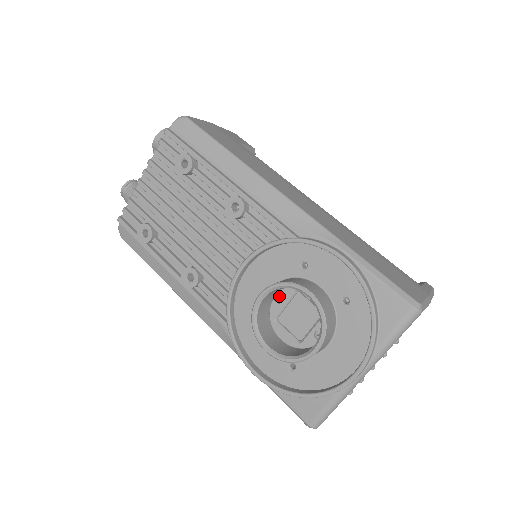
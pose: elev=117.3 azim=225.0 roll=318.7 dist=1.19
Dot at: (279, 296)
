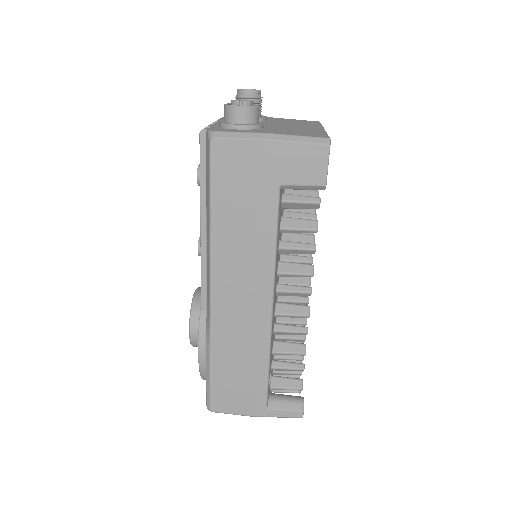
Dot at: occluded
